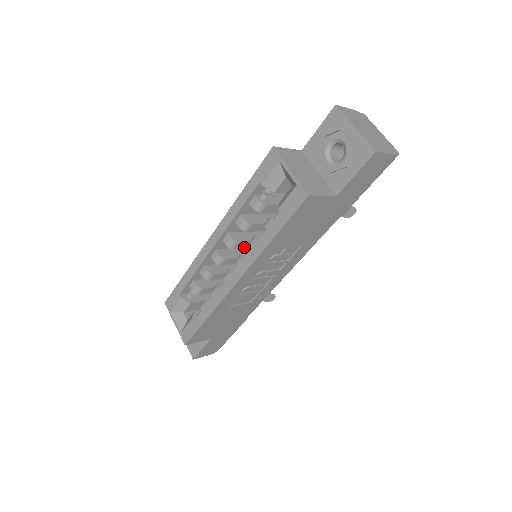
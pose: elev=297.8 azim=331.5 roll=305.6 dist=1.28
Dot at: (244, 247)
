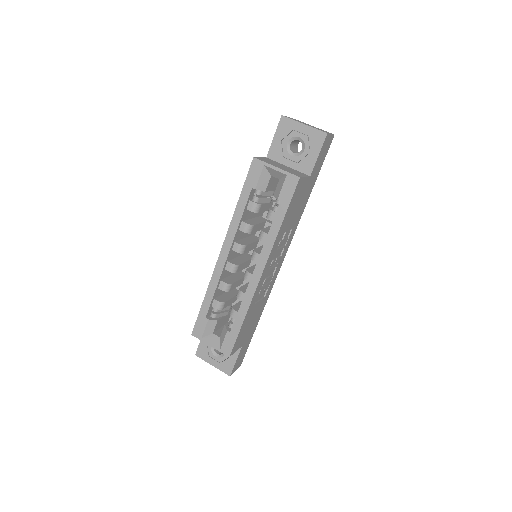
Dot at: (248, 250)
